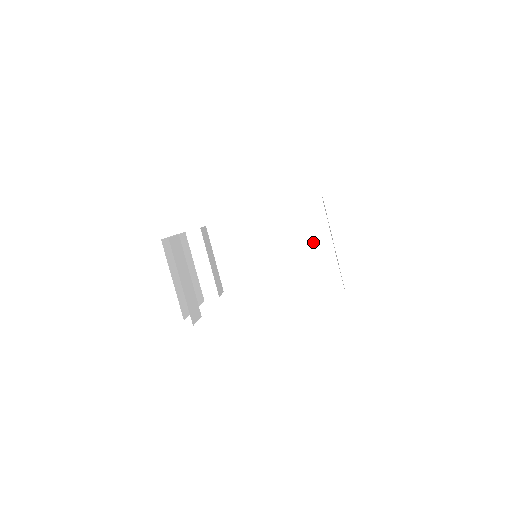
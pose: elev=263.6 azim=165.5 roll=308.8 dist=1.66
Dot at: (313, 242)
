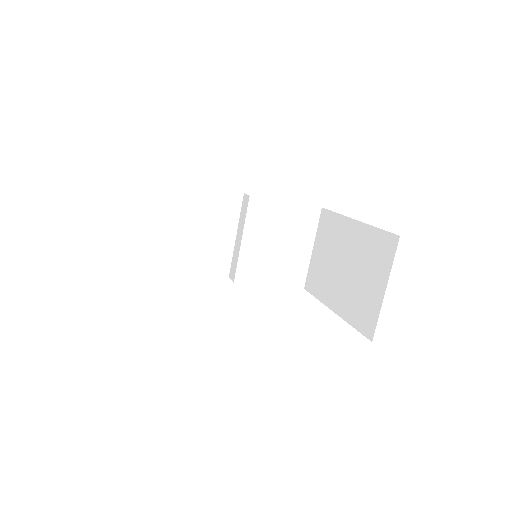
Dot at: (292, 252)
